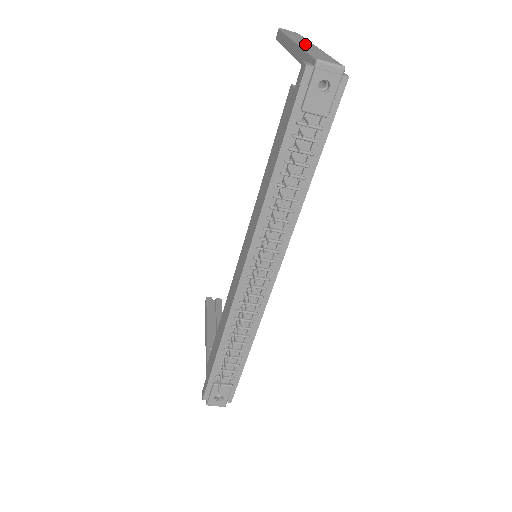
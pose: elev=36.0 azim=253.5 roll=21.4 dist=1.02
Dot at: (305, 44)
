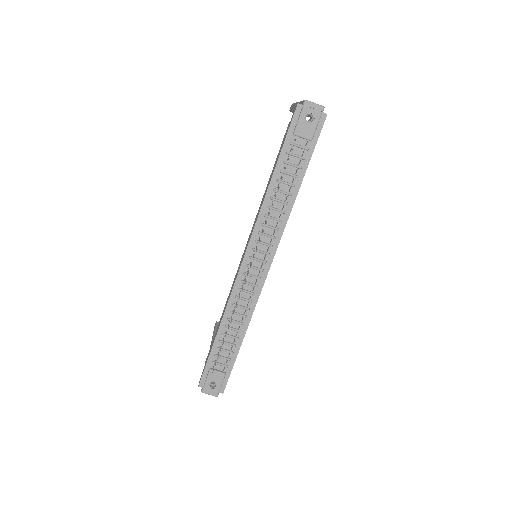
Dot at: occluded
